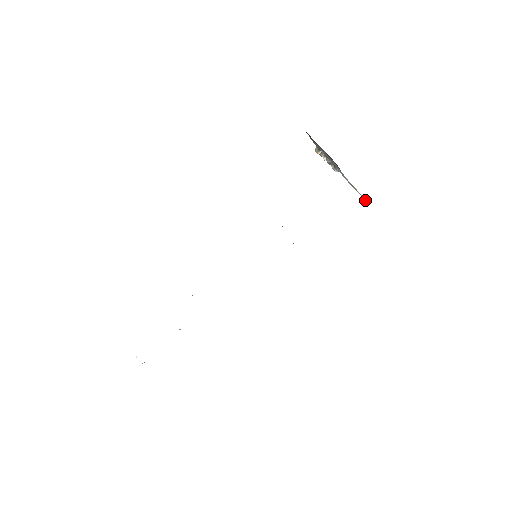
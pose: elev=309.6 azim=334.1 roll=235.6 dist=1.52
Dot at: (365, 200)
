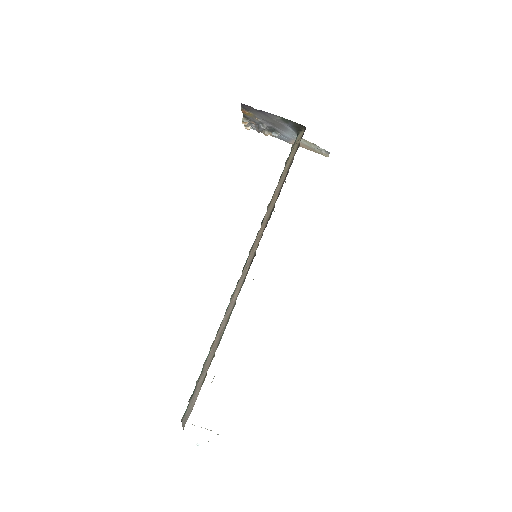
Dot at: (325, 152)
